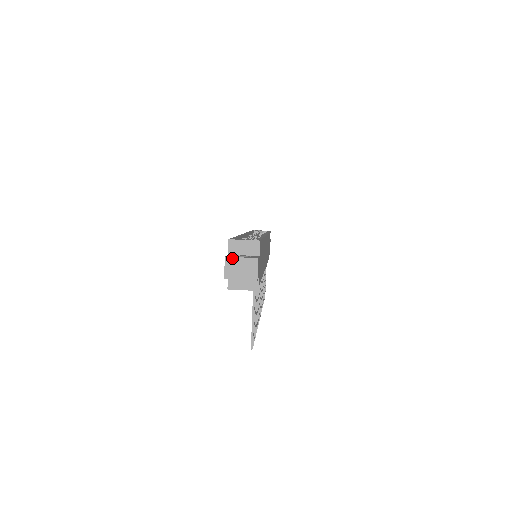
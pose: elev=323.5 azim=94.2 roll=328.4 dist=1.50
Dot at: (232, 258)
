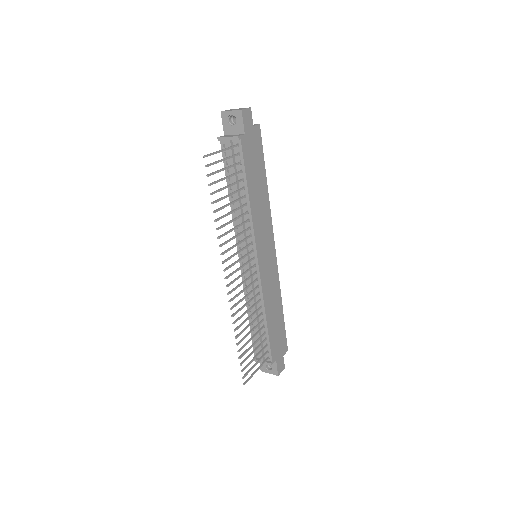
Dot at: occluded
